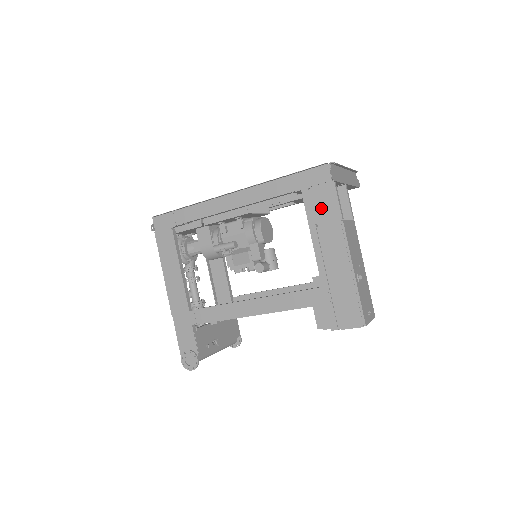
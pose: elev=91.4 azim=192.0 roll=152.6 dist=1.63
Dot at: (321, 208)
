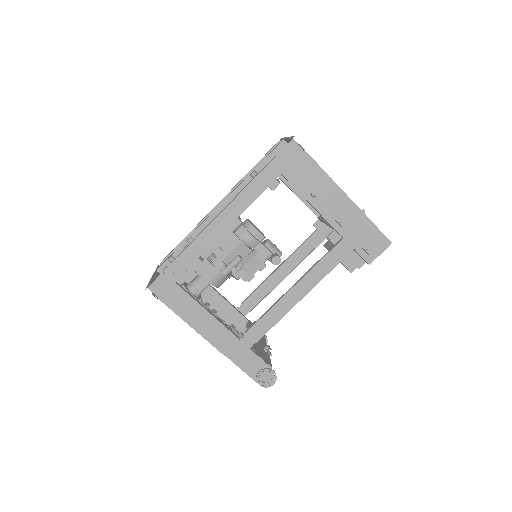
Dot at: (307, 178)
